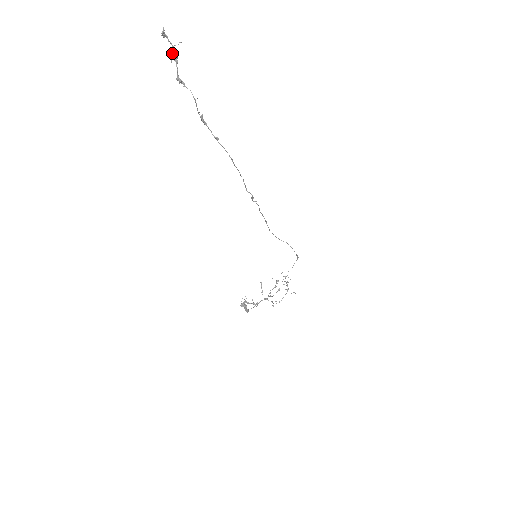
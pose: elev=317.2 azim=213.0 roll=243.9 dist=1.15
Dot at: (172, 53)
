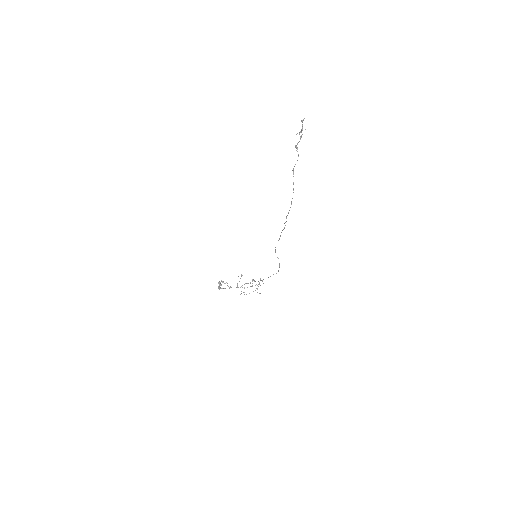
Dot at: (300, 131)
